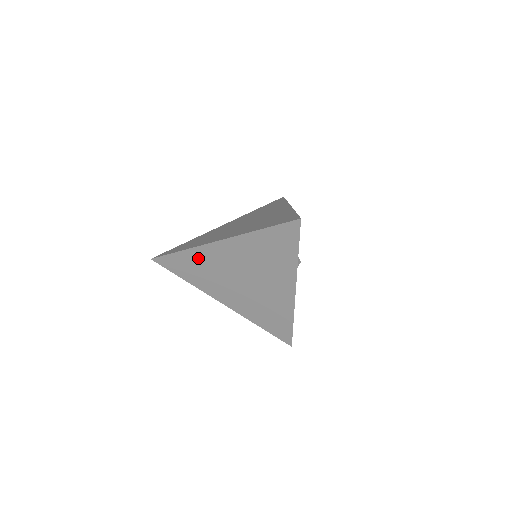
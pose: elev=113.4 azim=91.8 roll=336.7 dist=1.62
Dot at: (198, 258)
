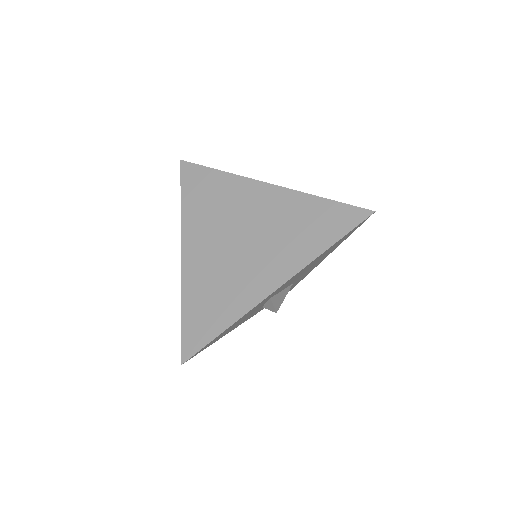
Dot at: (226, 187)
